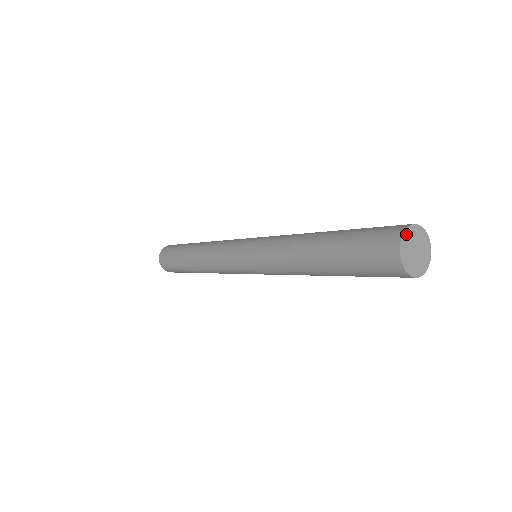
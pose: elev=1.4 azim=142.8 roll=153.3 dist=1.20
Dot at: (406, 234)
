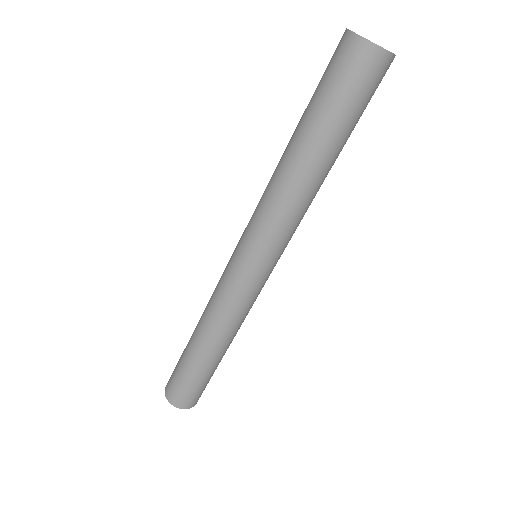
Dot at: occluded
